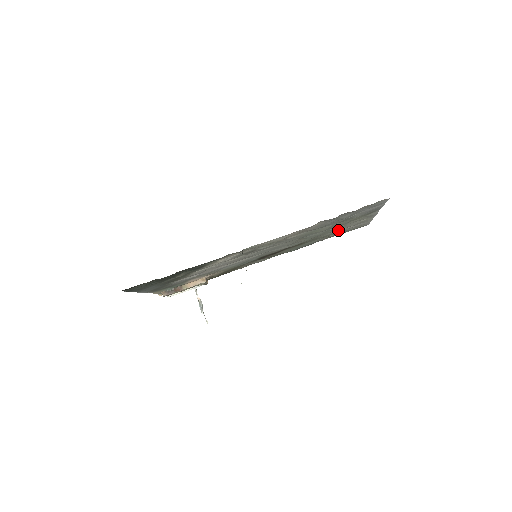
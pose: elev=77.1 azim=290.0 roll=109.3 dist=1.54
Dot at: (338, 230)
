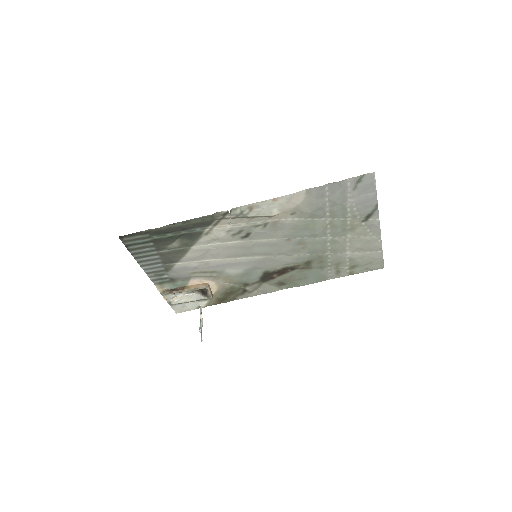
Dot at: (346, 254)
